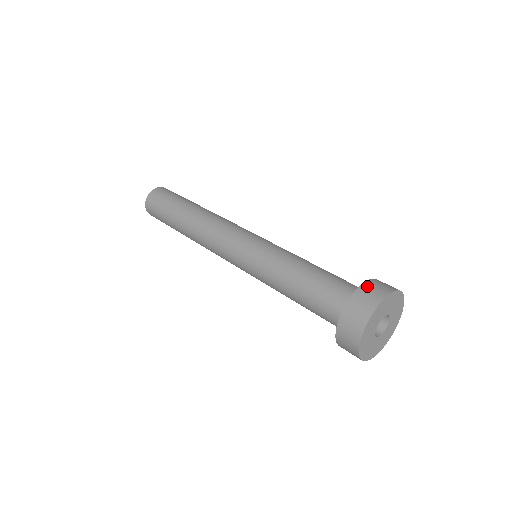
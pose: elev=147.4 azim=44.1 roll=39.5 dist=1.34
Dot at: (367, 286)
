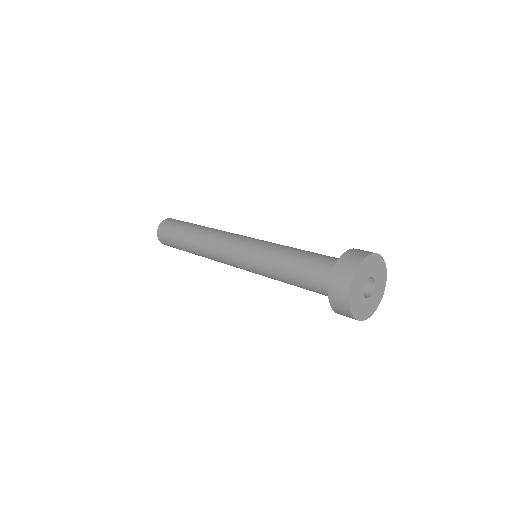
Dot at: (354, 250)
